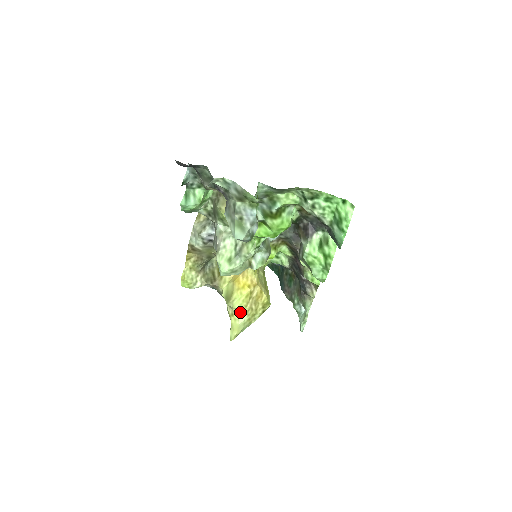
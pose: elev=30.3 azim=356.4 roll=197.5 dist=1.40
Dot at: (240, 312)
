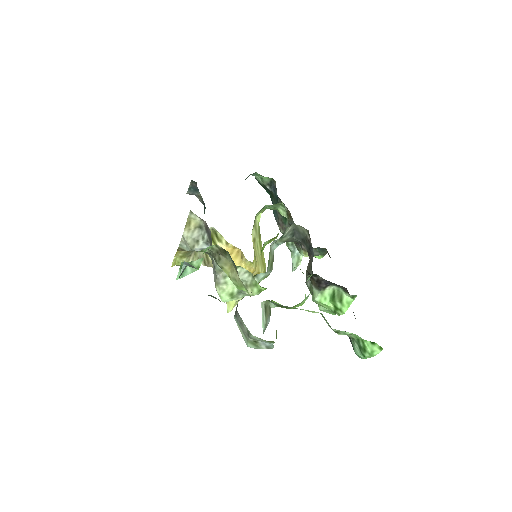
Dot at: occluded
